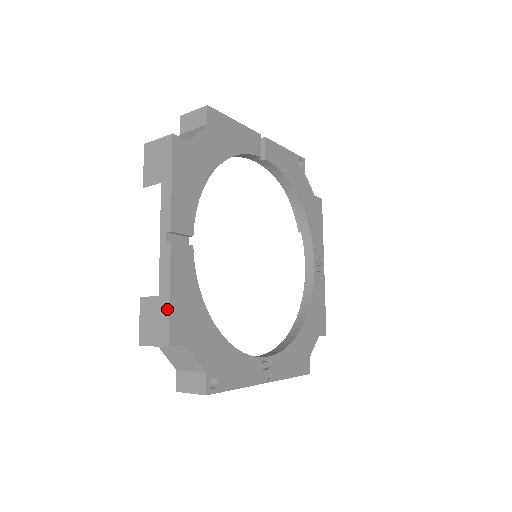
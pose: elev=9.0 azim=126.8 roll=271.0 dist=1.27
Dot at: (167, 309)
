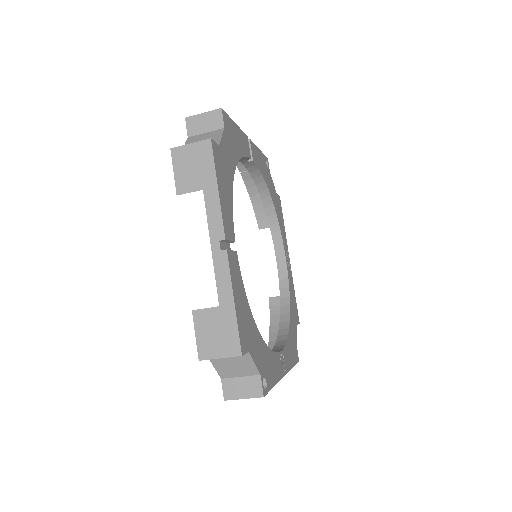
Dot at: (233, 318)
